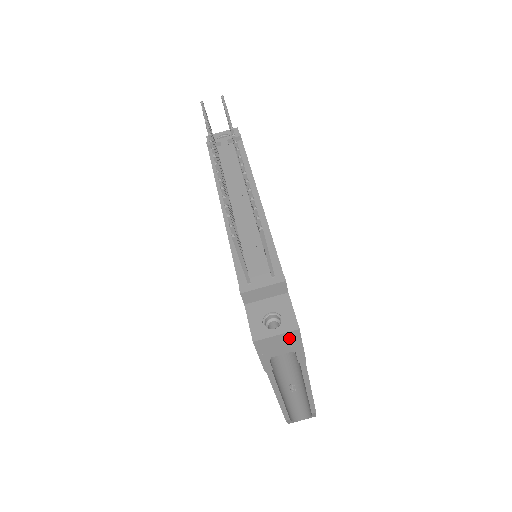
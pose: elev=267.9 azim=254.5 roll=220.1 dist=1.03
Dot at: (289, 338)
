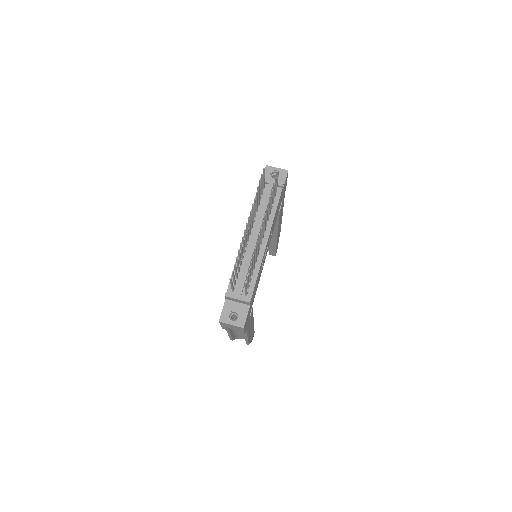
Dot at: (238, 328)
